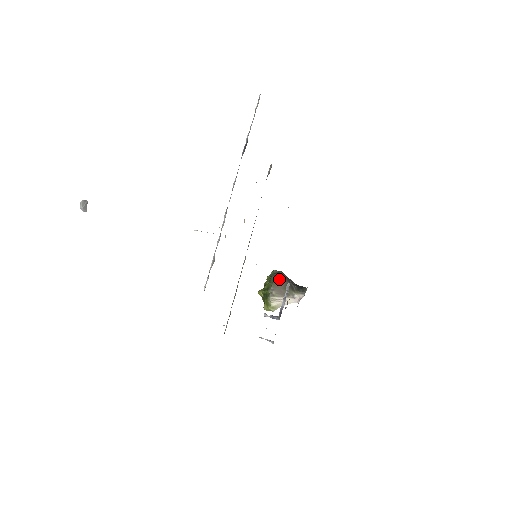
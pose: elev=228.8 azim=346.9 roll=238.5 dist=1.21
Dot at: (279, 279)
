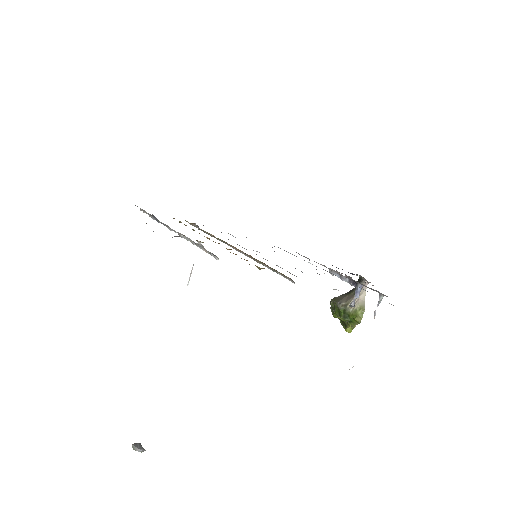
Dot at: (335, 298)
